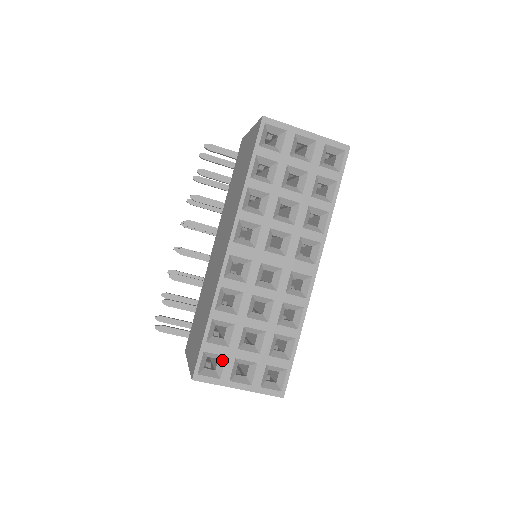
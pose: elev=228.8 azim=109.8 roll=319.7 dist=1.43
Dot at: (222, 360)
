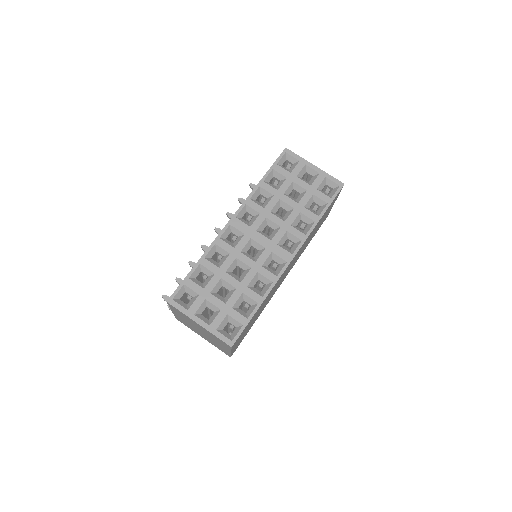
Dot at: (195, 297)
